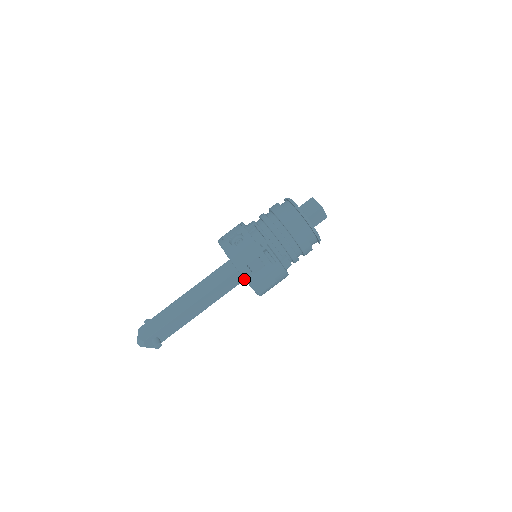
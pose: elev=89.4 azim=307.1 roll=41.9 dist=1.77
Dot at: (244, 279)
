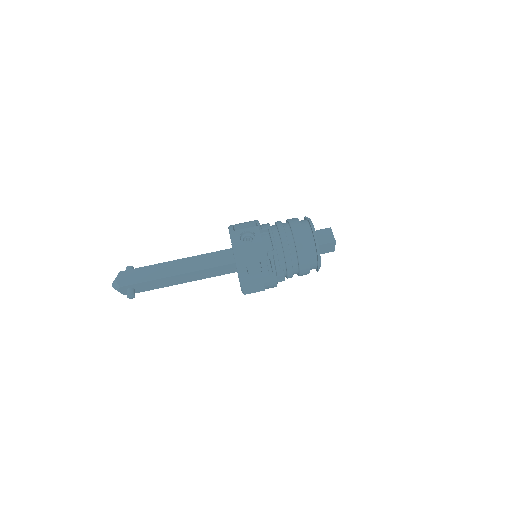
Dot at: (236, 271)
